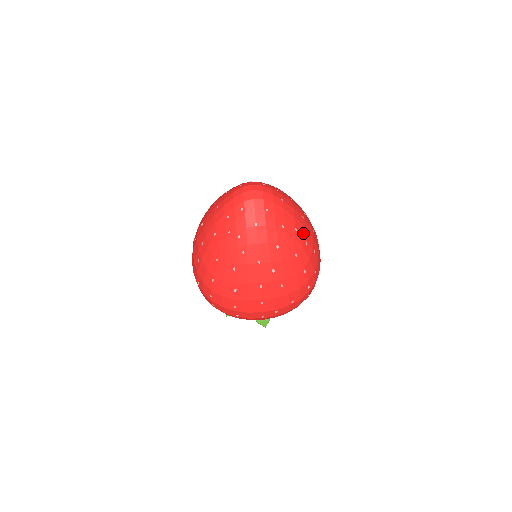
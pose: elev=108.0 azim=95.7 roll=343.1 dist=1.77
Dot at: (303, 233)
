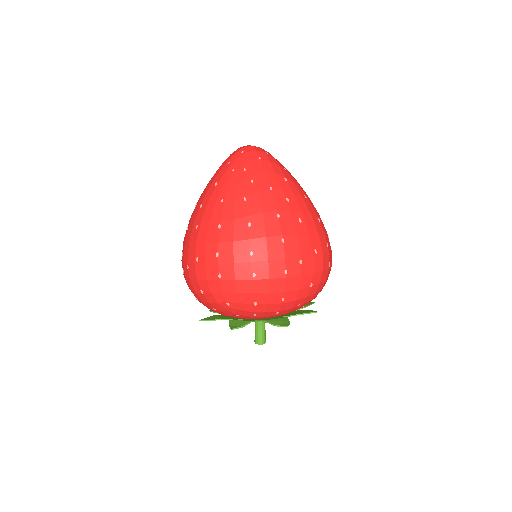
Dot at: occluded
